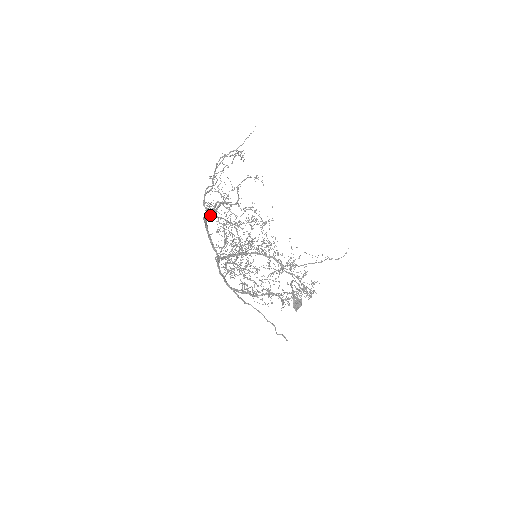
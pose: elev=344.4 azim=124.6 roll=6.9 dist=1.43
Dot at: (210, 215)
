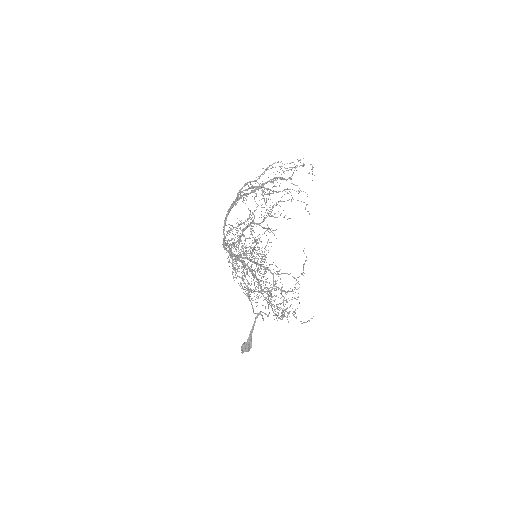
Dot at: (246, 194)
